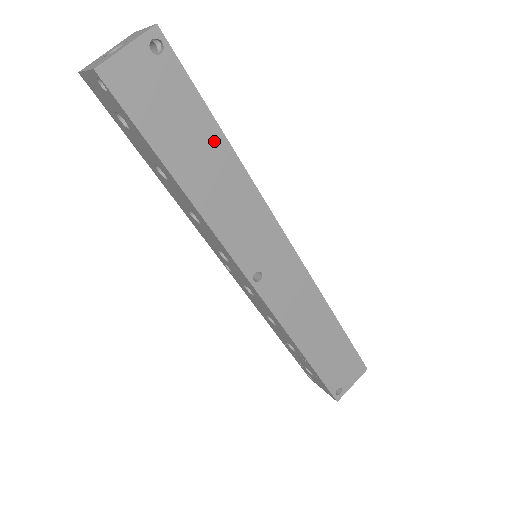
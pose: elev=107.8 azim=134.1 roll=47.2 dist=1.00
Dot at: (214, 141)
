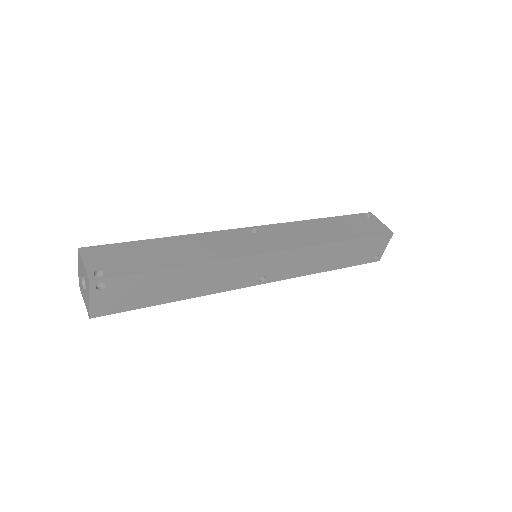
Dot at: (173, 275)
